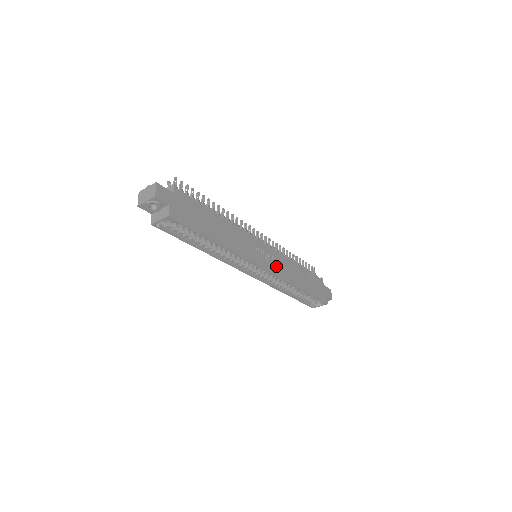
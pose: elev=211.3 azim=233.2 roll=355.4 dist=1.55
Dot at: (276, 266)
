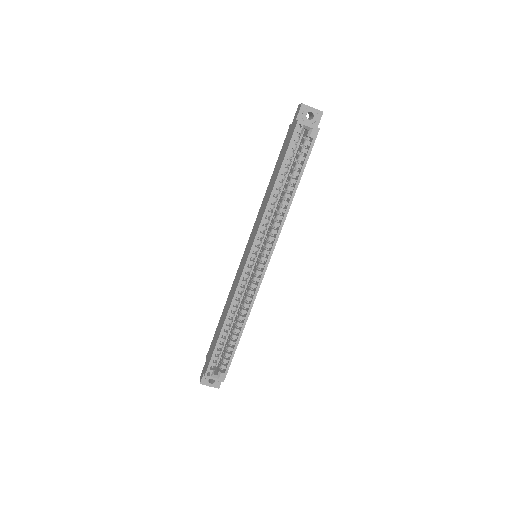
Dot at: occluded
